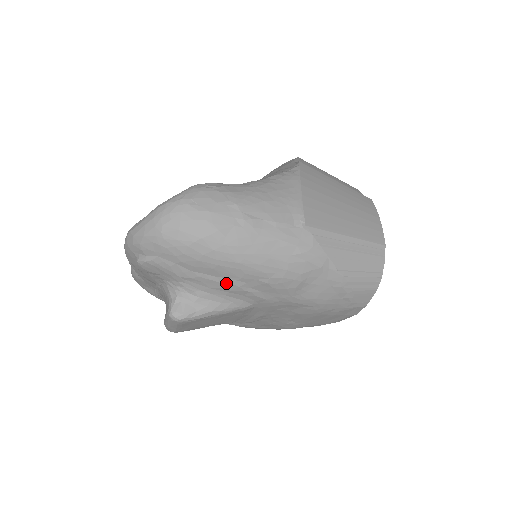
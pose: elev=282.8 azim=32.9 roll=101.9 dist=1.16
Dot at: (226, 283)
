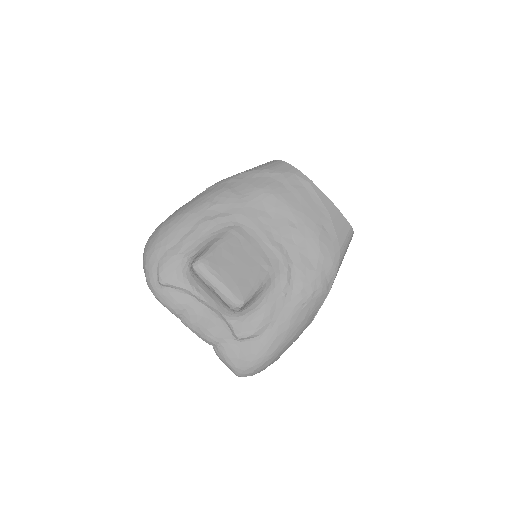
Dot at: (198, 227)
